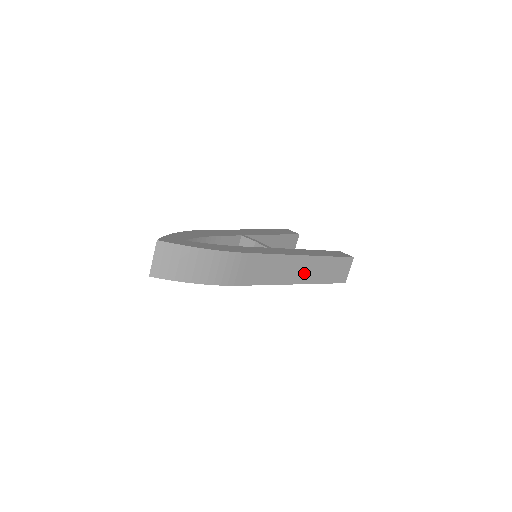
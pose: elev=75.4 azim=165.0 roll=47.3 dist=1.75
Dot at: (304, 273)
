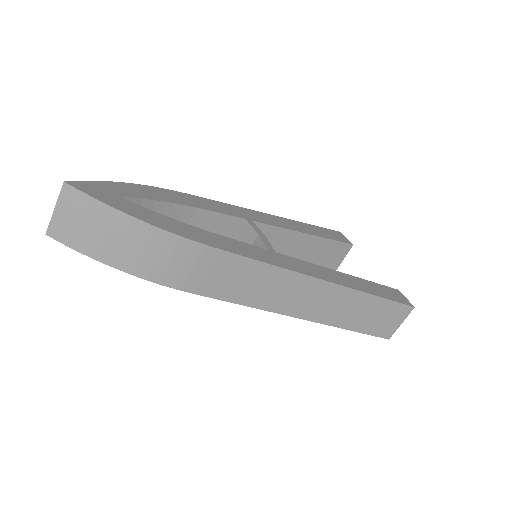
Dot at: (318, 306)
